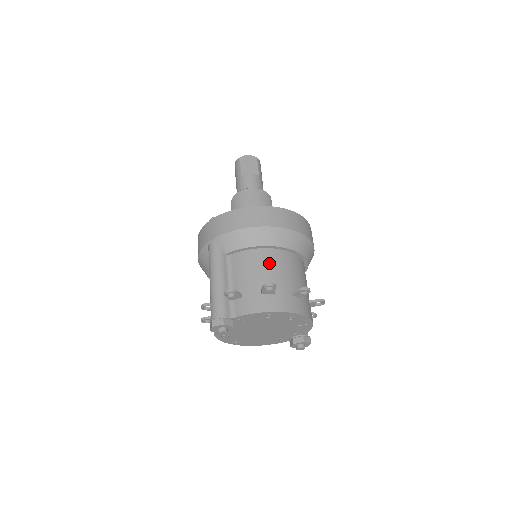
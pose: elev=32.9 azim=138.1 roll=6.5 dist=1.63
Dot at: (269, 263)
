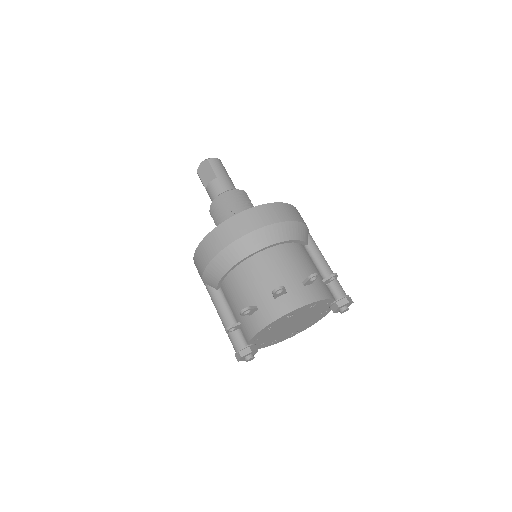
Dot at: (242, 282)
